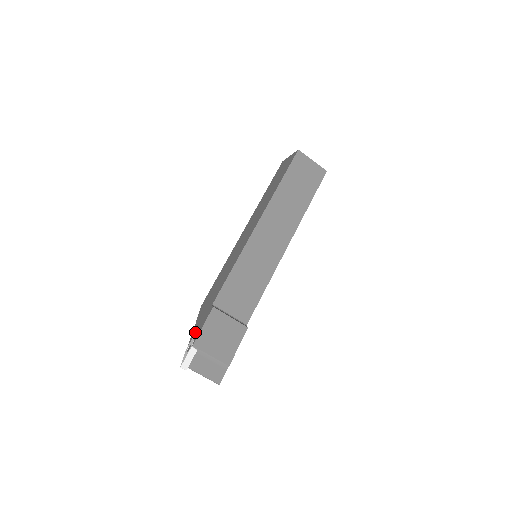
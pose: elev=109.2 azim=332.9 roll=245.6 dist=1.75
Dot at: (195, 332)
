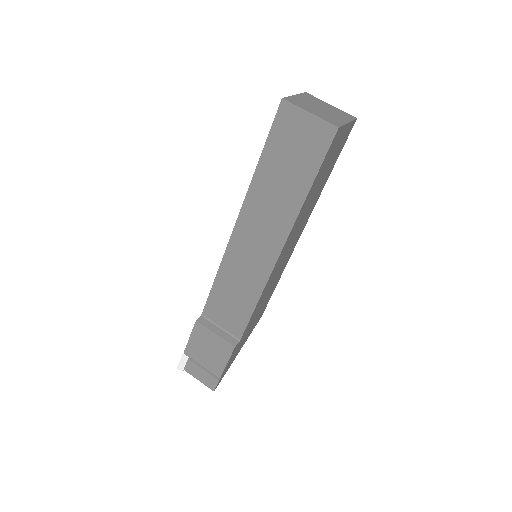
Dot at: occluded
